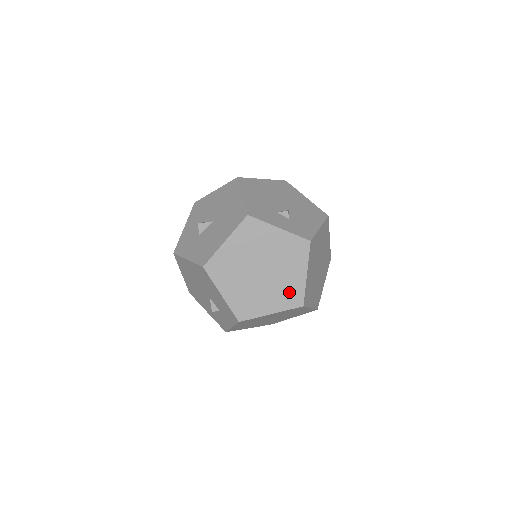
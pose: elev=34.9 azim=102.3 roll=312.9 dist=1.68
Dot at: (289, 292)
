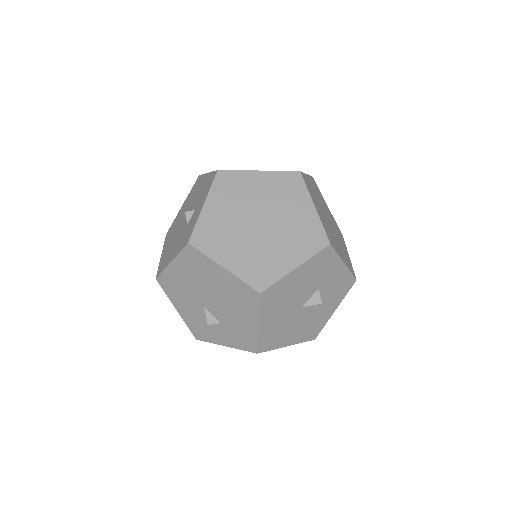
Dot at: occluded
